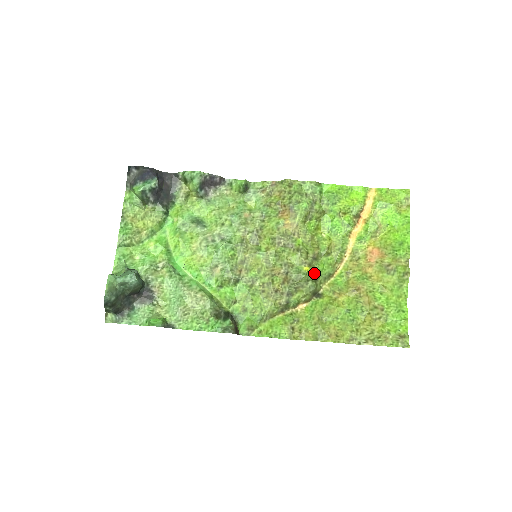
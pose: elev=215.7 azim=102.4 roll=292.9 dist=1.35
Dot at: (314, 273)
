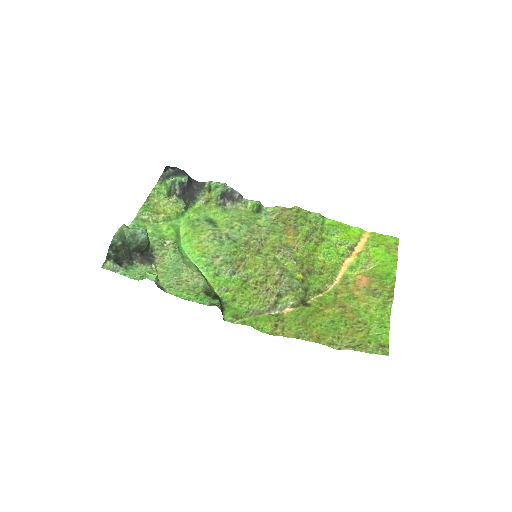
Dot at: (306, 283)
